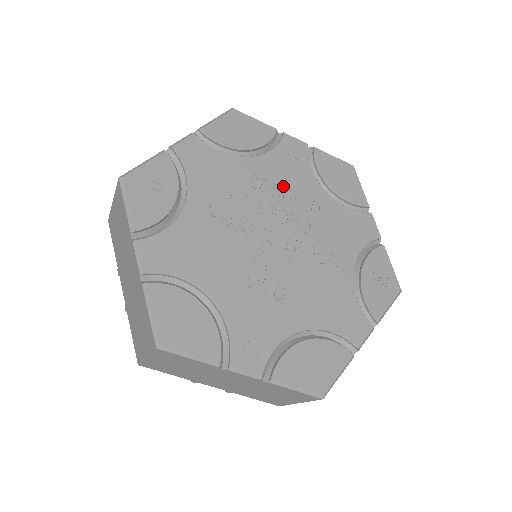
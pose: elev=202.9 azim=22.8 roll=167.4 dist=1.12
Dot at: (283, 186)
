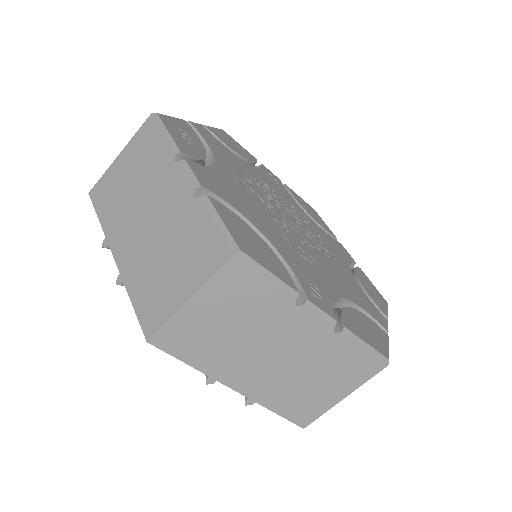
Dot at: (278, 194)
